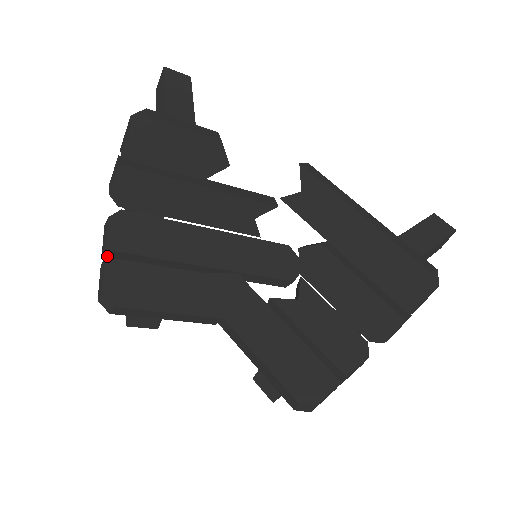
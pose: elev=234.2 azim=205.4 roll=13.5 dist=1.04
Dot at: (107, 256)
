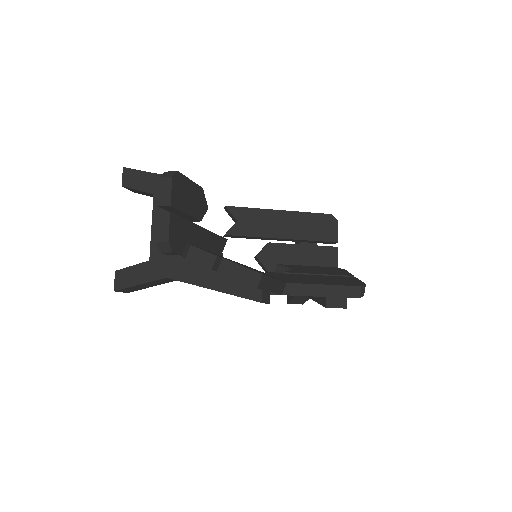
Dot at: (214, 266)
